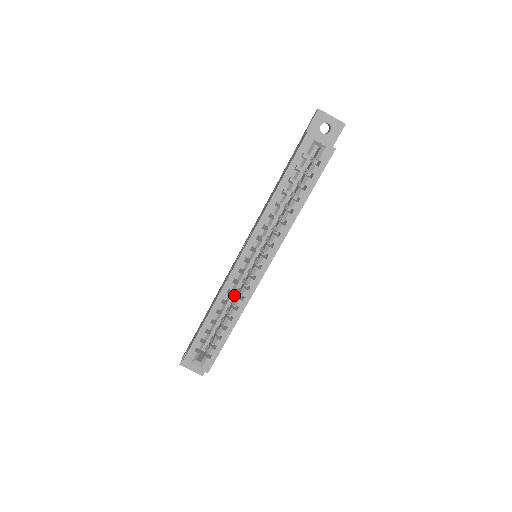
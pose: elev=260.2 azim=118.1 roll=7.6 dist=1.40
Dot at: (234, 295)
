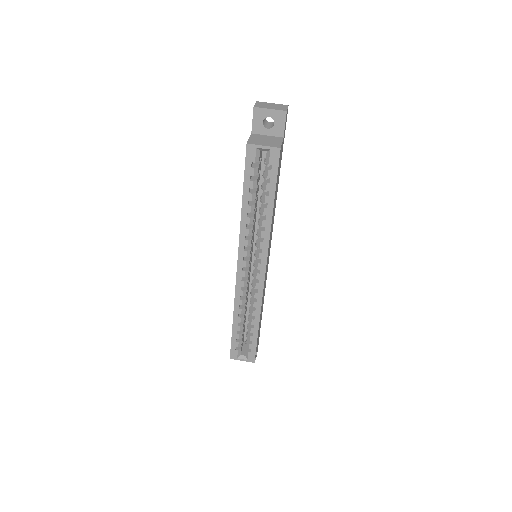
Dot at: occluded
